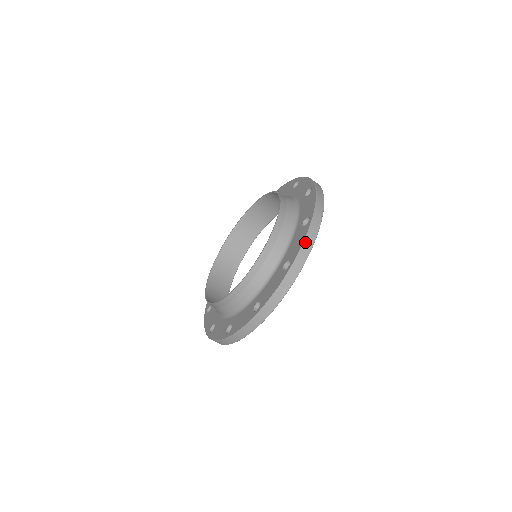
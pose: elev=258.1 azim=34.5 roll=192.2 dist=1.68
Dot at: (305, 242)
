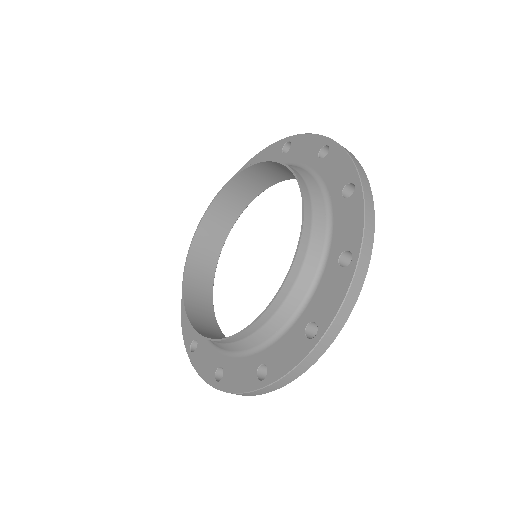
Dot at: (344, 304)
